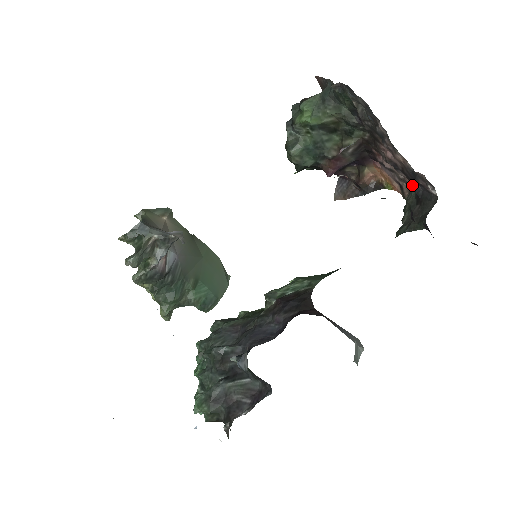
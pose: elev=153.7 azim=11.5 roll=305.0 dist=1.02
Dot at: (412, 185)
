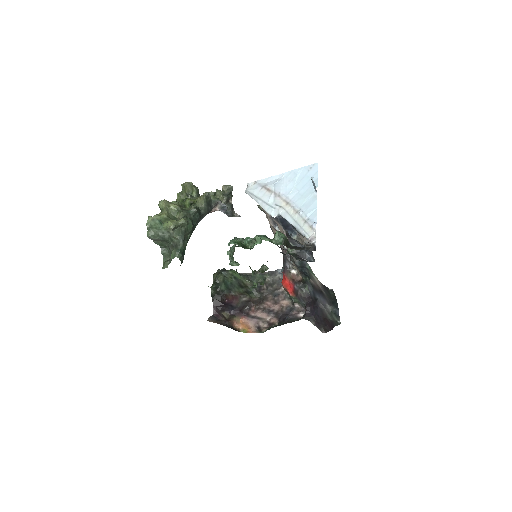
Dot at: (276, 322)
